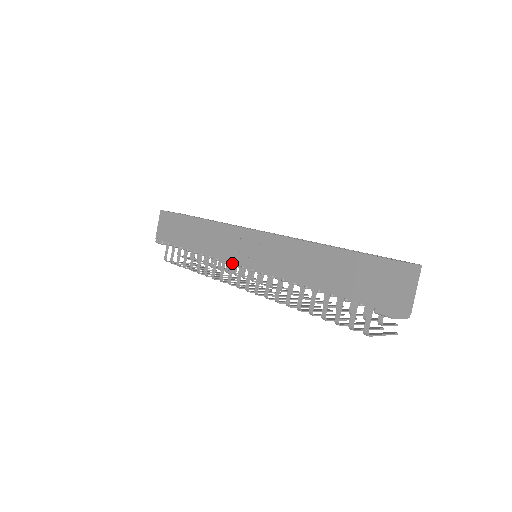
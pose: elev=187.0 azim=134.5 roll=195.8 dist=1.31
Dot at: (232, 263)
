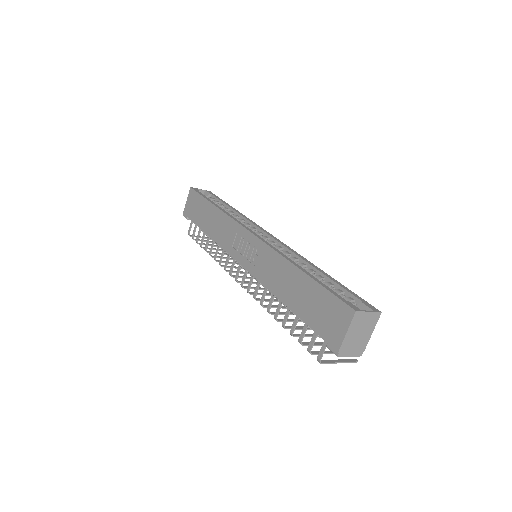
Dot at: occluded
